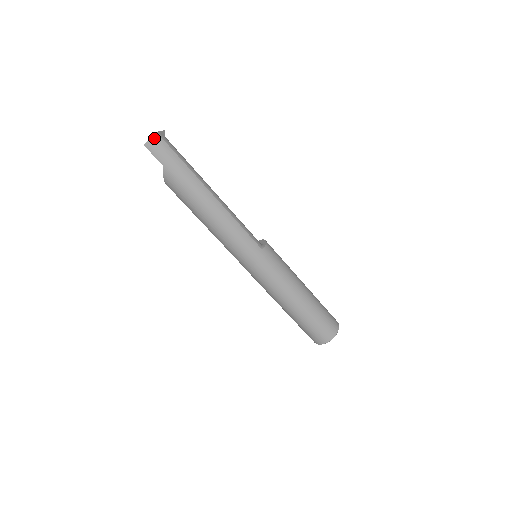
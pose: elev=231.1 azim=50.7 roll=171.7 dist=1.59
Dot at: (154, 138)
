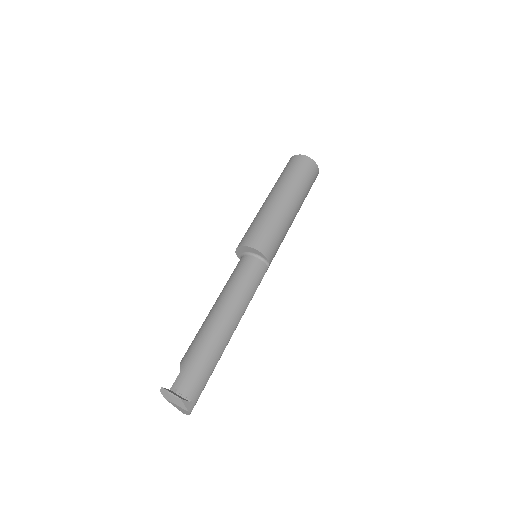
Dot at: (190, 413)
